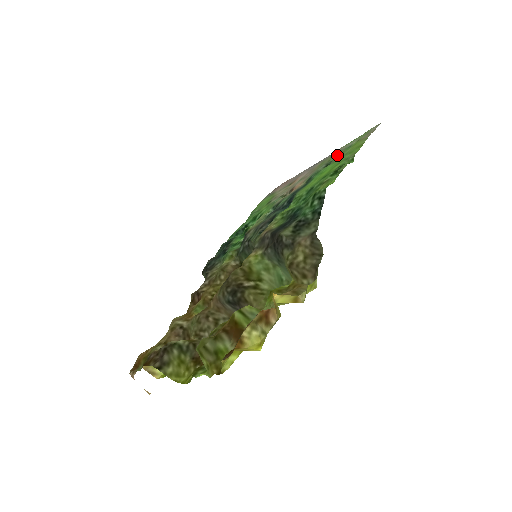
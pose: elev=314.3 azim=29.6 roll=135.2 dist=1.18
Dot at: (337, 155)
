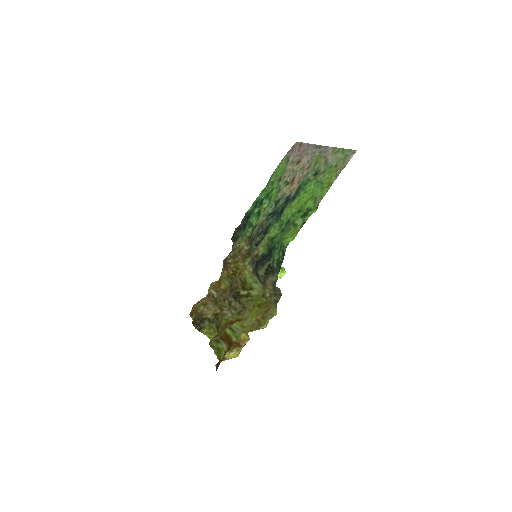
Dot at: (322, 168)
